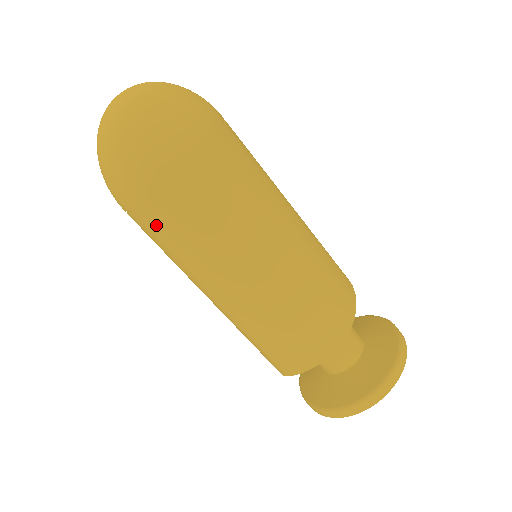
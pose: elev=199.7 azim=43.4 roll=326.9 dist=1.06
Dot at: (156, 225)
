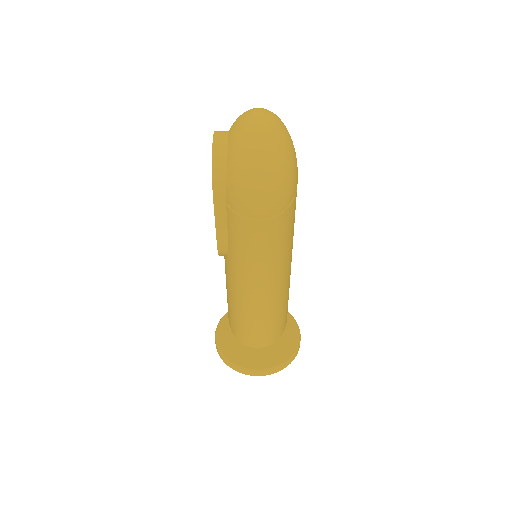
Dot at: (266, 235)
